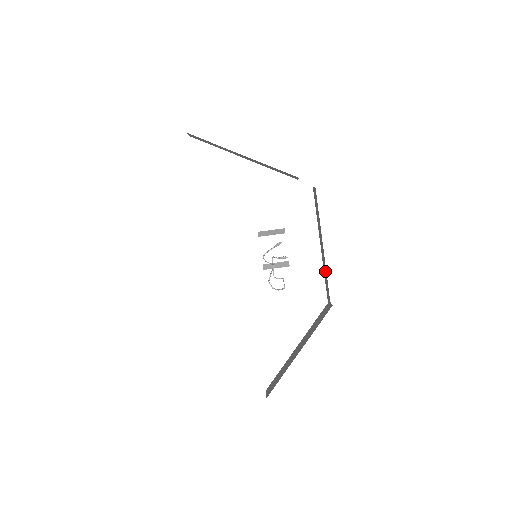
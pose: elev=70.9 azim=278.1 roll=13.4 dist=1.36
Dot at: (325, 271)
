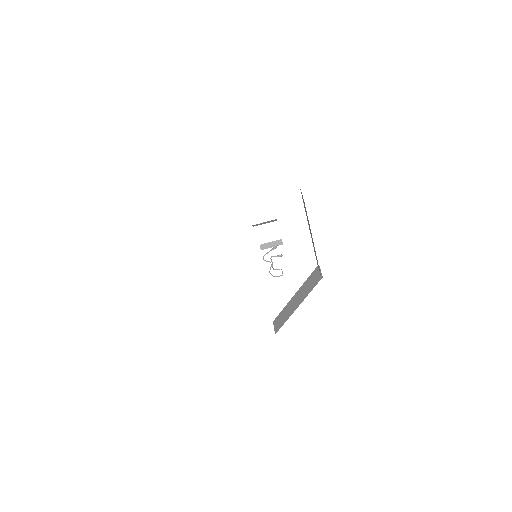
Dot at: (315, 253)
